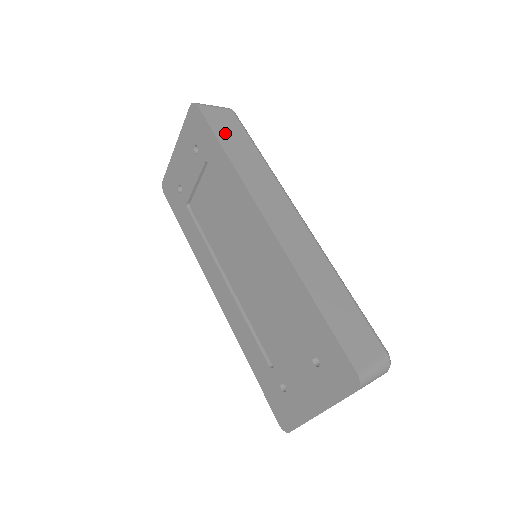
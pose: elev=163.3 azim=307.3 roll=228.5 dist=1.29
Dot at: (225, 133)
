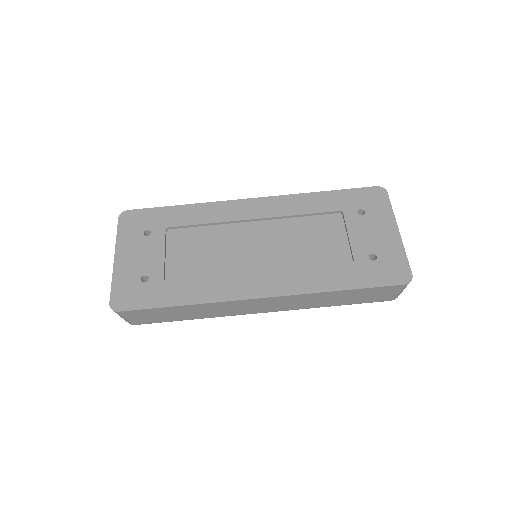
Dot at: occluded
